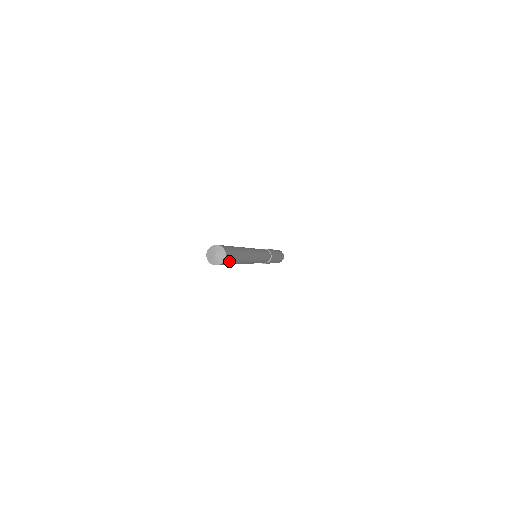
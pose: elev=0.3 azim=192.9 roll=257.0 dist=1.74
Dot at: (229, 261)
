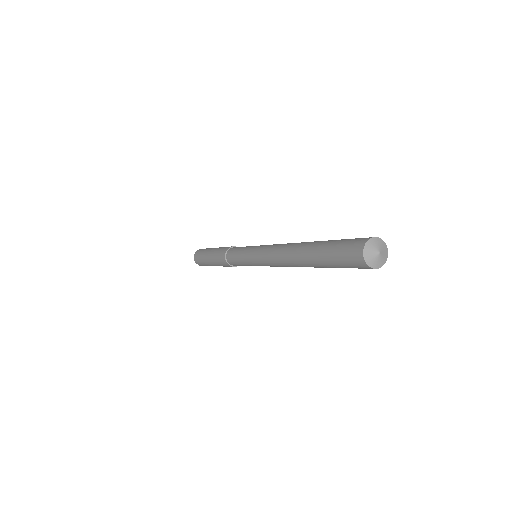
Dot at: occluded
